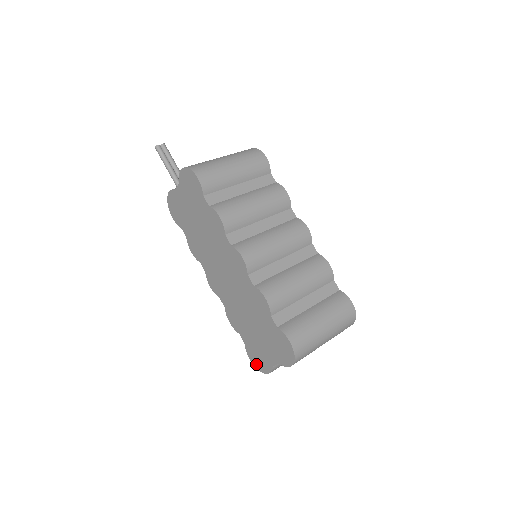
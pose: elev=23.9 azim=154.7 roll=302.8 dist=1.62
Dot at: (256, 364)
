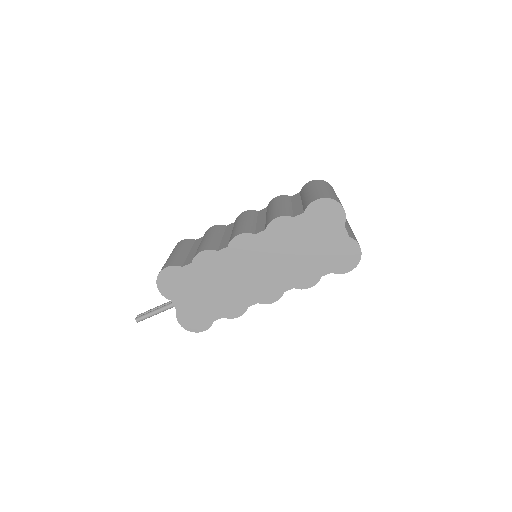
Dot at: (353, 263)
